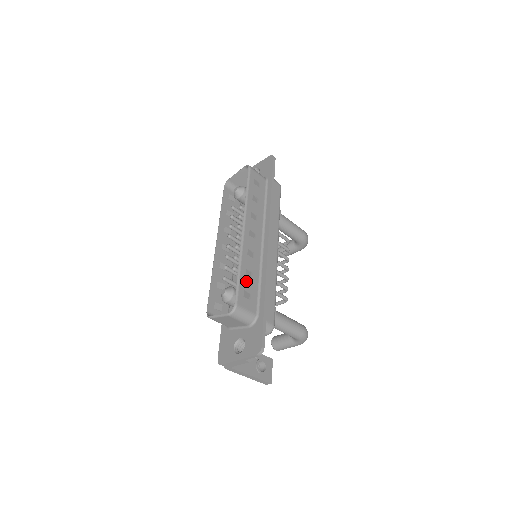
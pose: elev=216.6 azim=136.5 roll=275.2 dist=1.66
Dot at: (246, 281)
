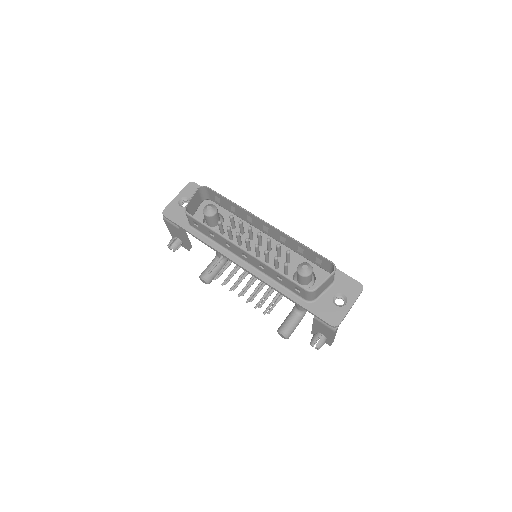
Dot at: (309, 252)
